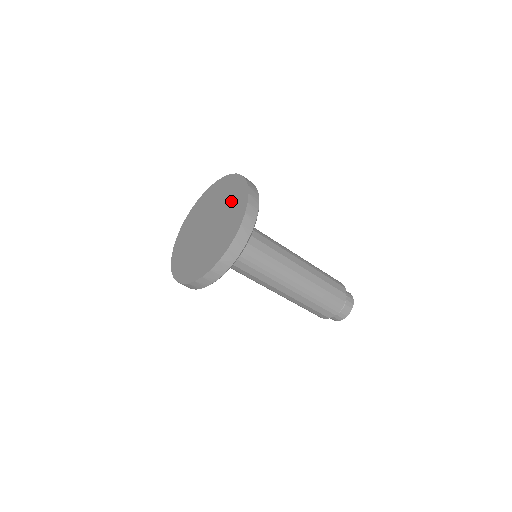
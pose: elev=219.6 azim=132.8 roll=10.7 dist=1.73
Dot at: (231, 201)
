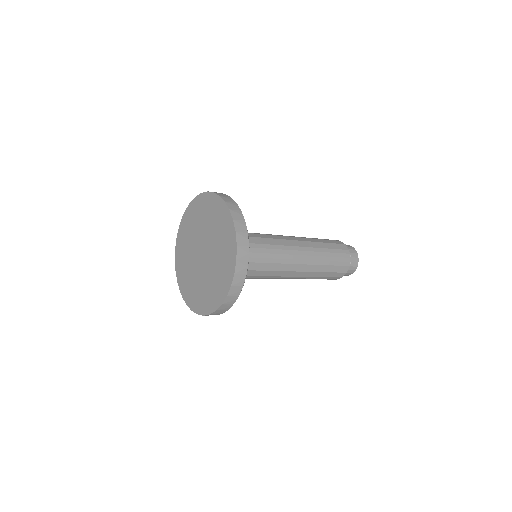
Dot at: (208, 216)
